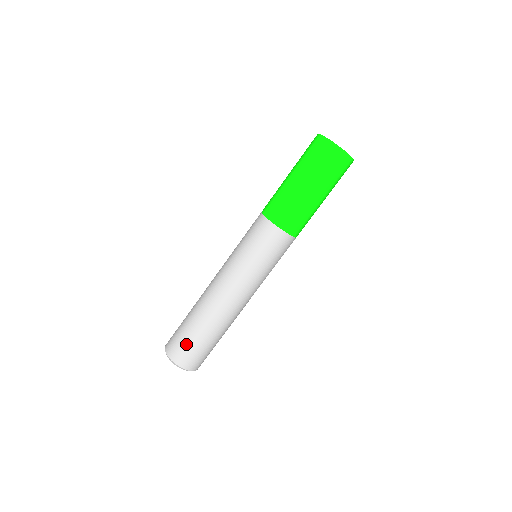
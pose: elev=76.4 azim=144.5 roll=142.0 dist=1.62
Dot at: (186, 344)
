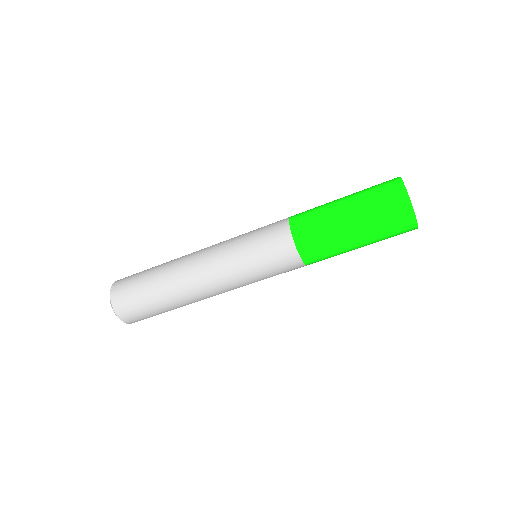
Dot at: (134, 295)
